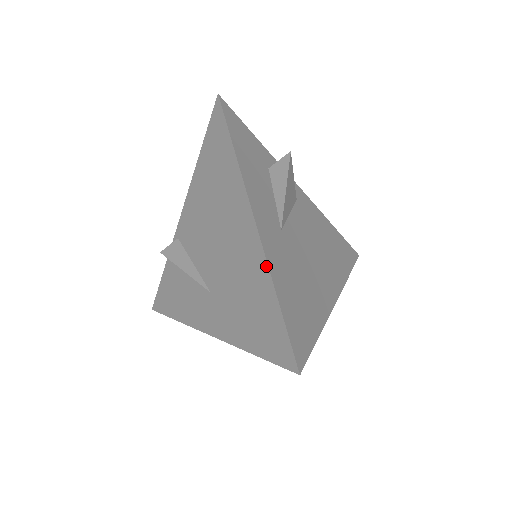
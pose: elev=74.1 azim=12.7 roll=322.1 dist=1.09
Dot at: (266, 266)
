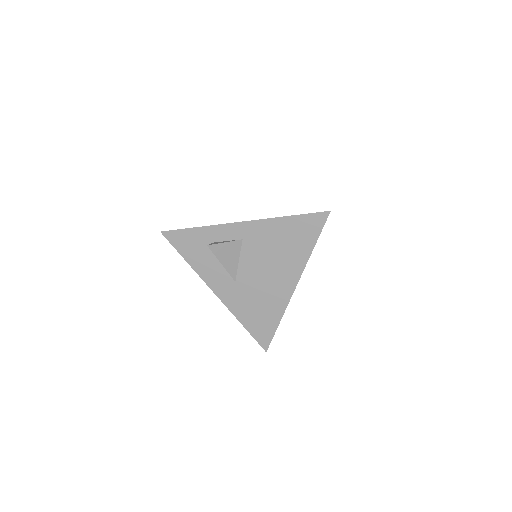
Dot at: (233, 313)
